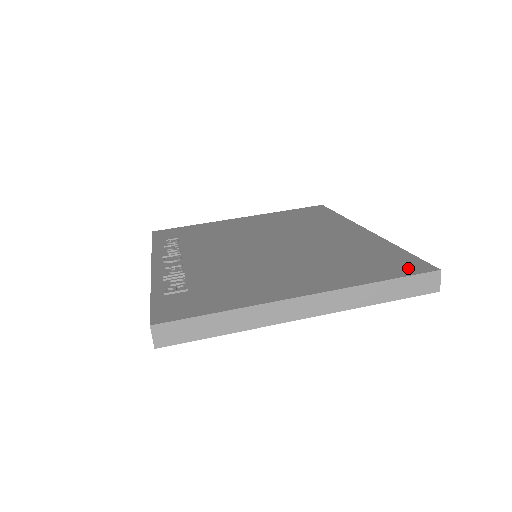
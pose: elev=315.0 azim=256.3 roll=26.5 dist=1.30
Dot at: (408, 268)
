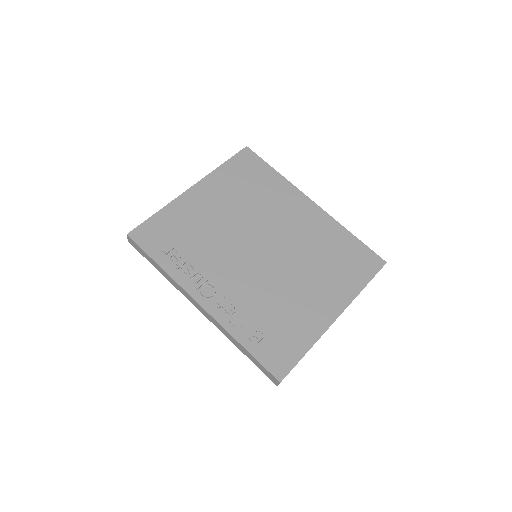
Dot at: (371, 265)
